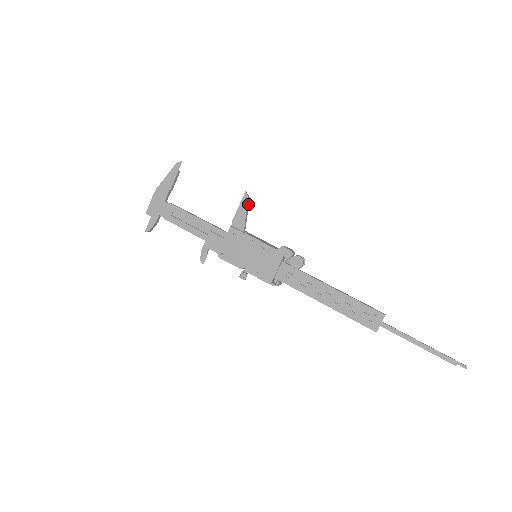
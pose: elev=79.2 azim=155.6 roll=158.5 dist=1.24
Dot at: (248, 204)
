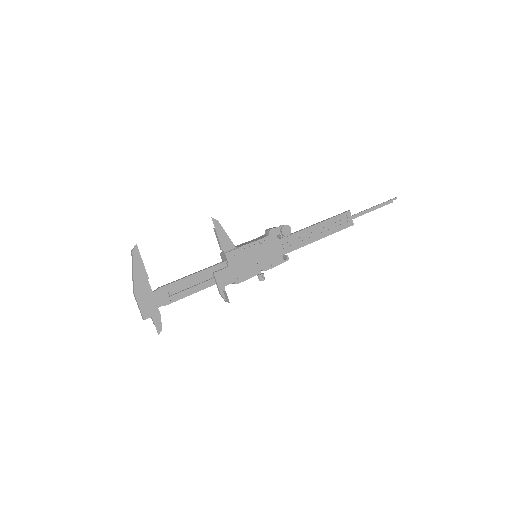
Dot at: (220, 226)
